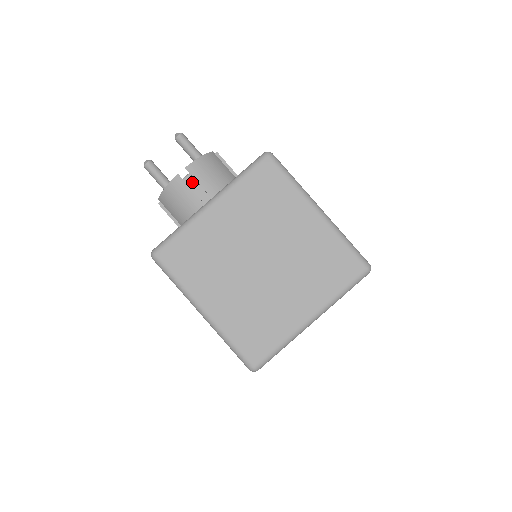
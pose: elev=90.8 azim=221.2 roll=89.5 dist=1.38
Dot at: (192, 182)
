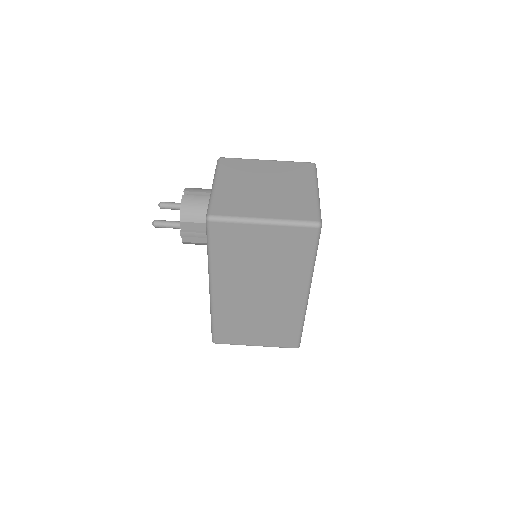
Dot at: occluded
